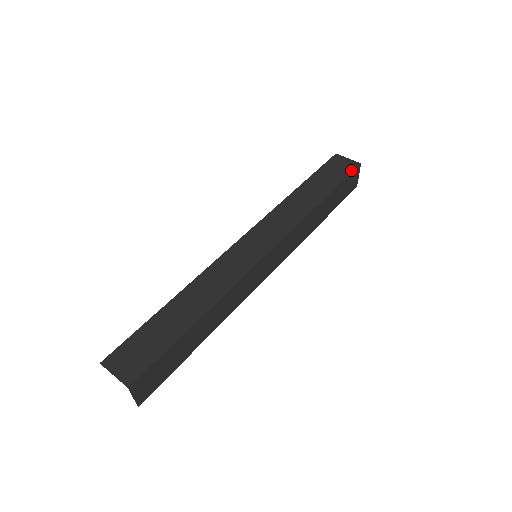
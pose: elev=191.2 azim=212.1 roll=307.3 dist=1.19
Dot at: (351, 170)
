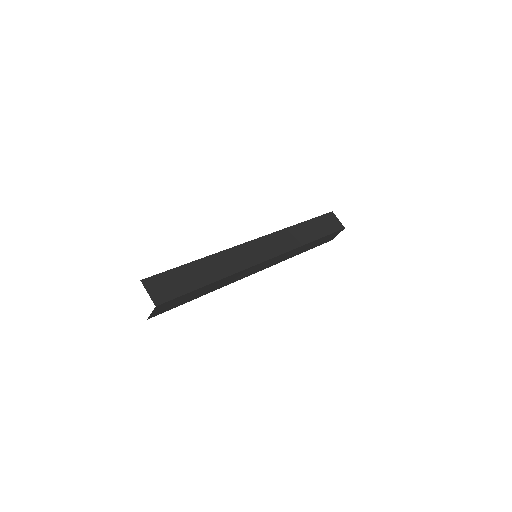
Dot at: (337, 229)
